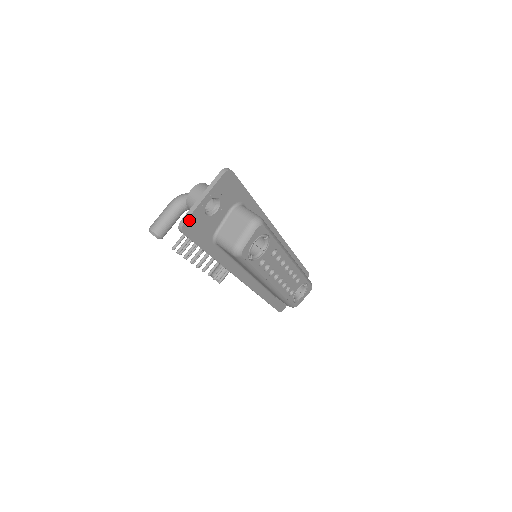
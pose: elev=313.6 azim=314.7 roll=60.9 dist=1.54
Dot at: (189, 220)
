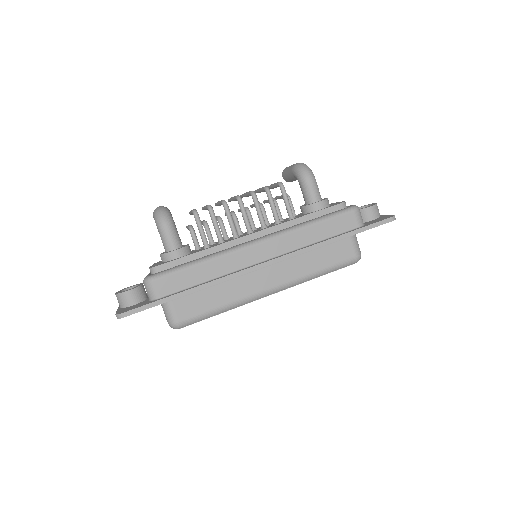
Dot at: occluded
